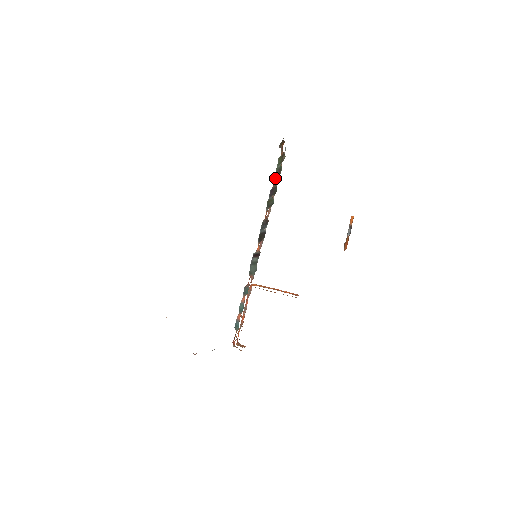
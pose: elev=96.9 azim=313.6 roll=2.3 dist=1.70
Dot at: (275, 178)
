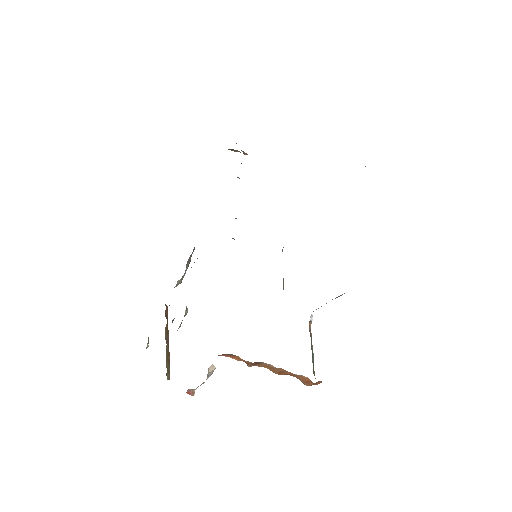
Dot at: occluded
